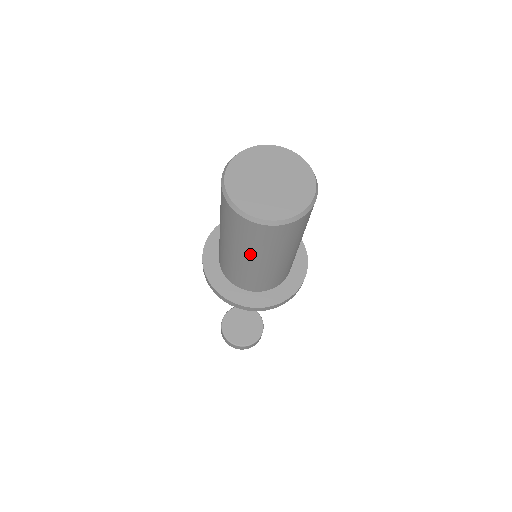
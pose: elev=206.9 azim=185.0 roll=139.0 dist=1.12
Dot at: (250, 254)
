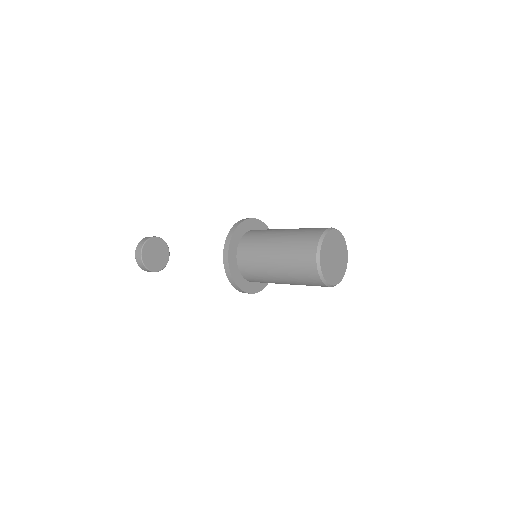
Dot at: (284, 270)
